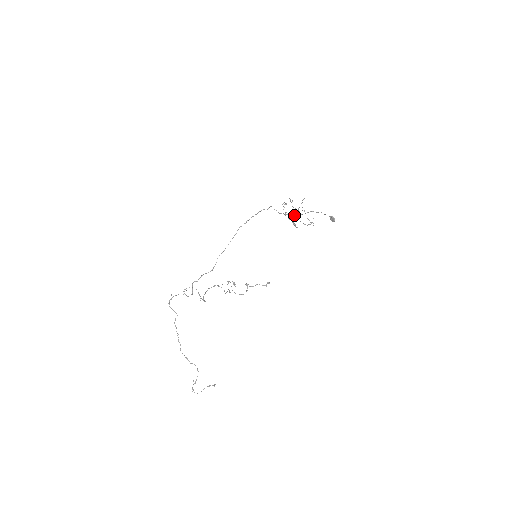
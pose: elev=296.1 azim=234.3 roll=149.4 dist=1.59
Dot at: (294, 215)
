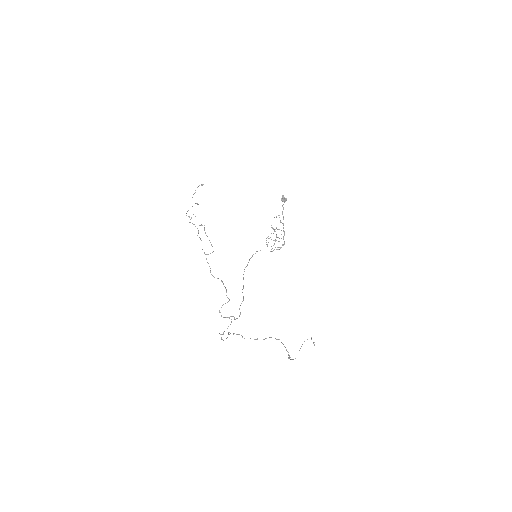
Dot at: (284, 244)
